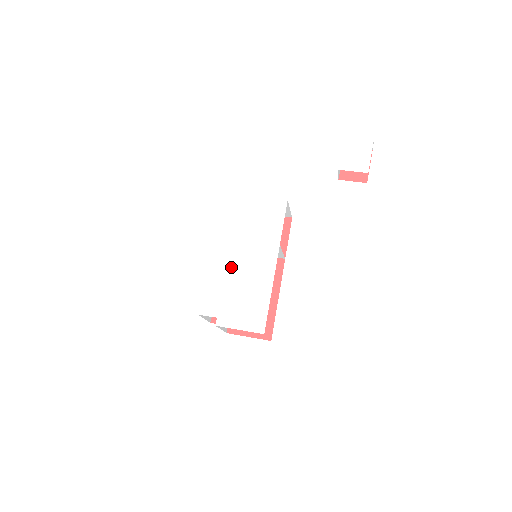
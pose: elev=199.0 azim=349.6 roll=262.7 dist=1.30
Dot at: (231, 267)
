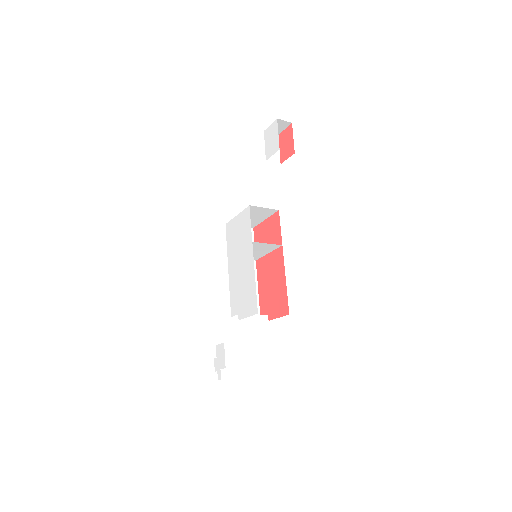
Dot at: (237, 274)
